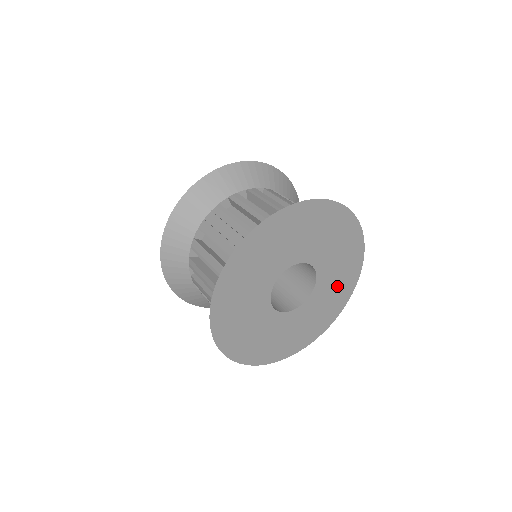
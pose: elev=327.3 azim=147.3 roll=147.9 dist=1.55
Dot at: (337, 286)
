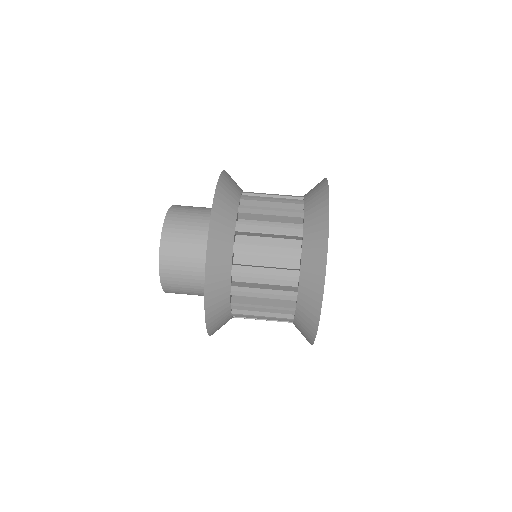
Dot at: occluded
